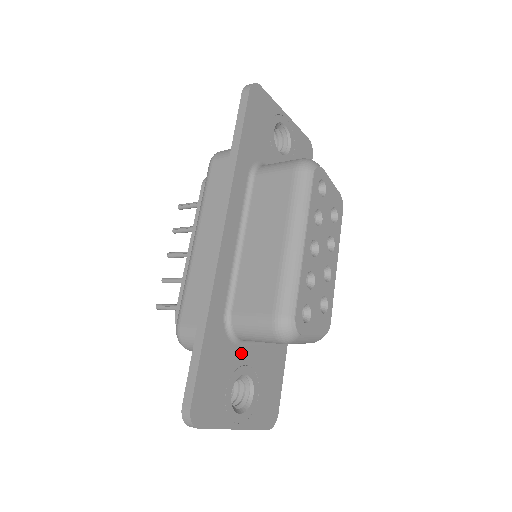
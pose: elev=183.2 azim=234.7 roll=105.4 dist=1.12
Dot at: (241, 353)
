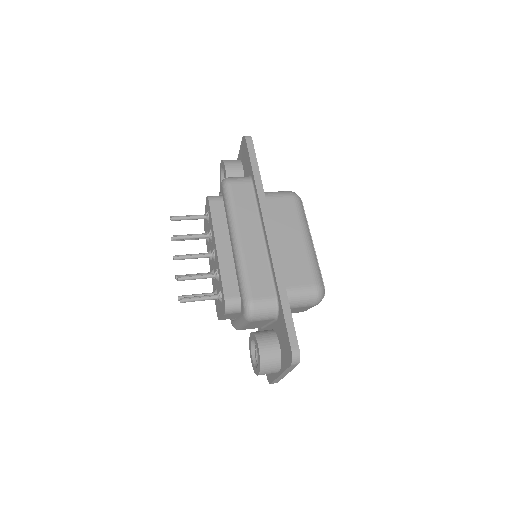
Dot at: occluded
